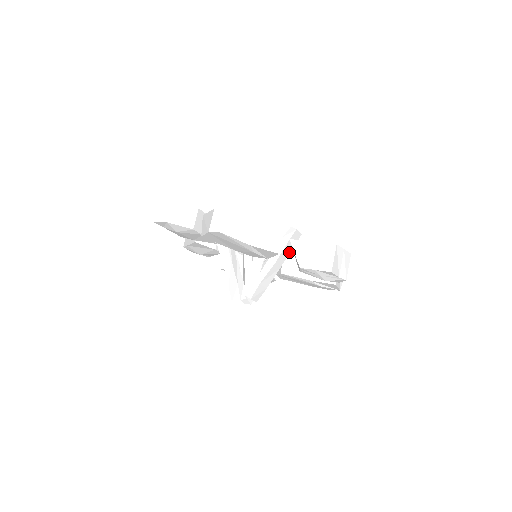
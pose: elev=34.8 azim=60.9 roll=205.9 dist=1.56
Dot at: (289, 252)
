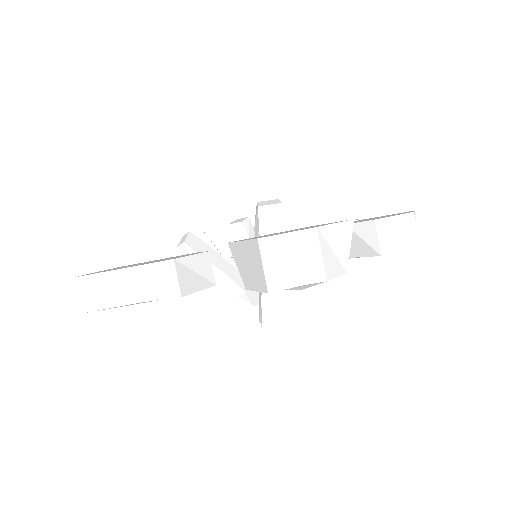
Dot at: occluded
